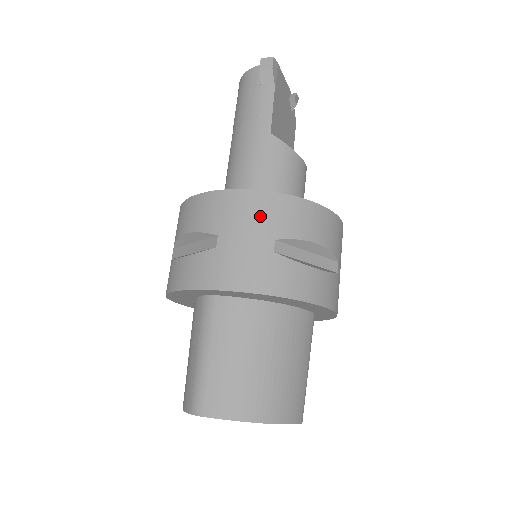
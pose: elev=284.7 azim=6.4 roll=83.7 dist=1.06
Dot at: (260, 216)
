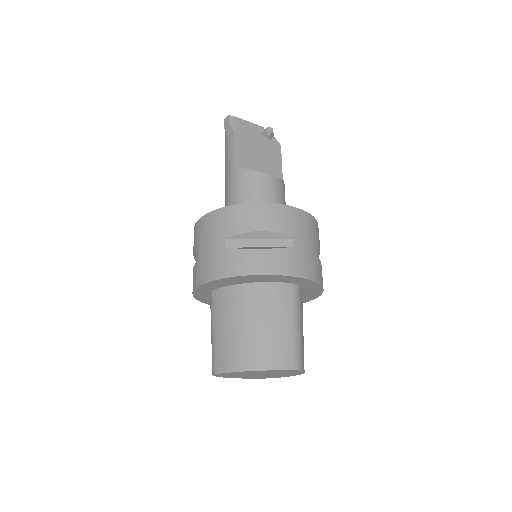
Dot at: (215, 227)
